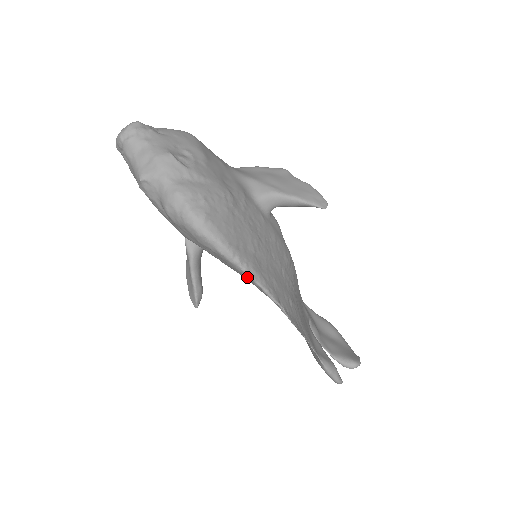
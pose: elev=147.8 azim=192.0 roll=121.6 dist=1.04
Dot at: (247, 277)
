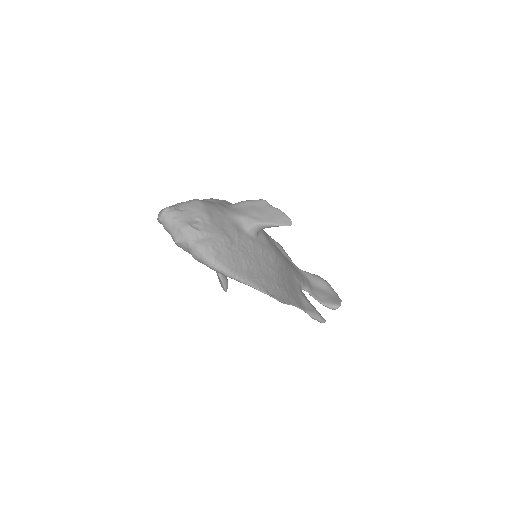
Dot at: (245, 284)
